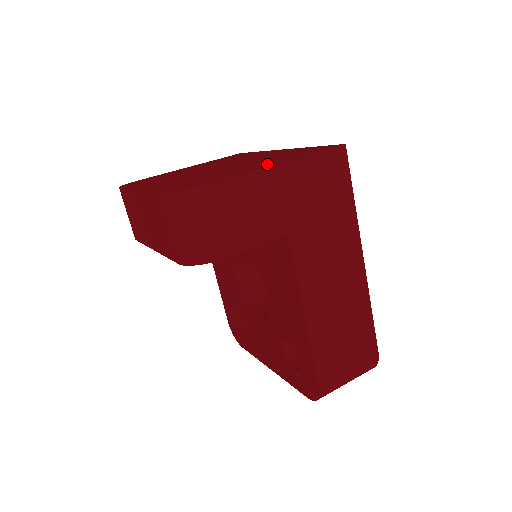
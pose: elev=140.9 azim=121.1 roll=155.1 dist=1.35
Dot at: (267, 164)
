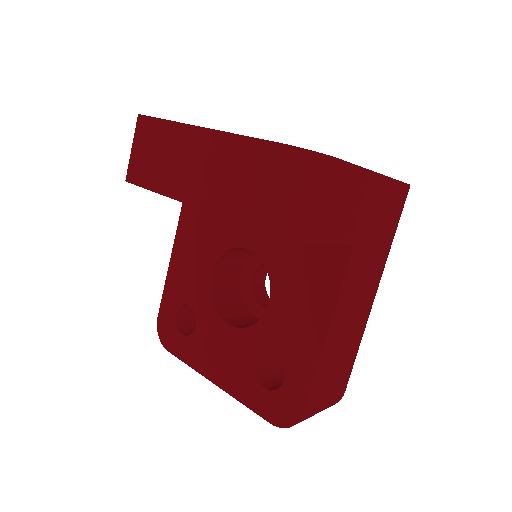
Dot at: occluded
